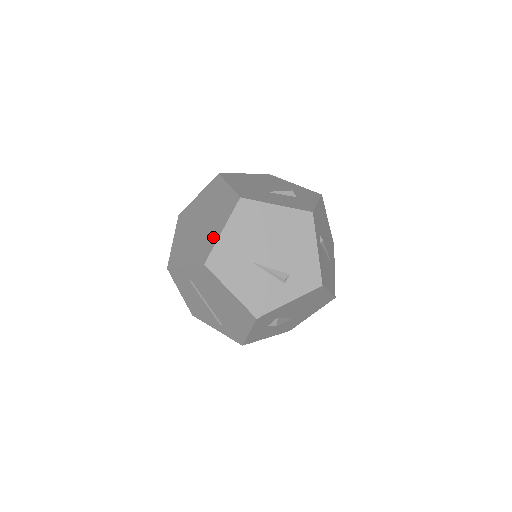
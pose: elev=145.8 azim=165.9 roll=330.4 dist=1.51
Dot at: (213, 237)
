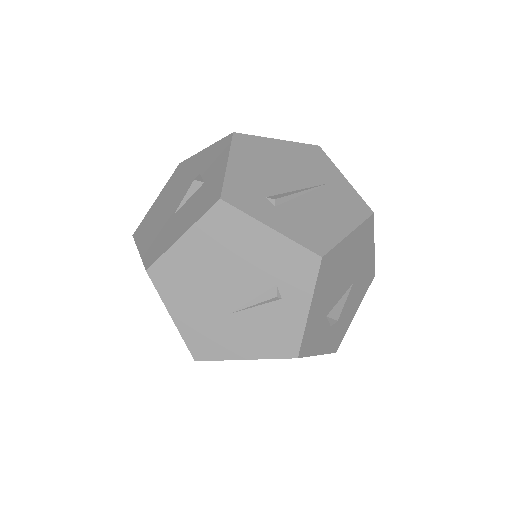
Dot at: occluded
